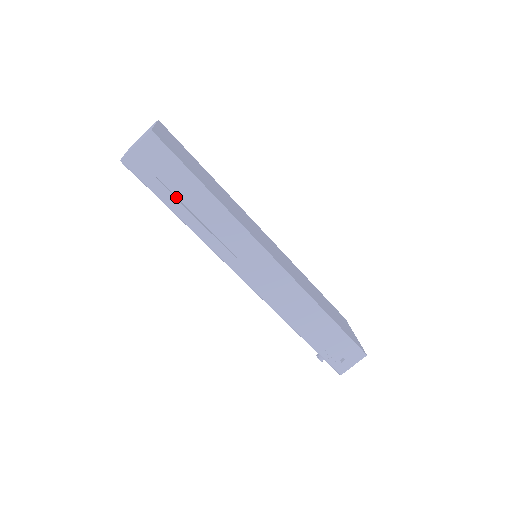
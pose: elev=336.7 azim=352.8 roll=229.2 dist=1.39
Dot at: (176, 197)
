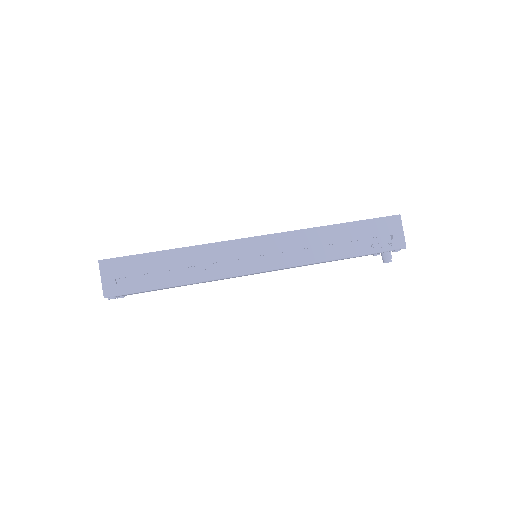
Dot at: (158, 277)
